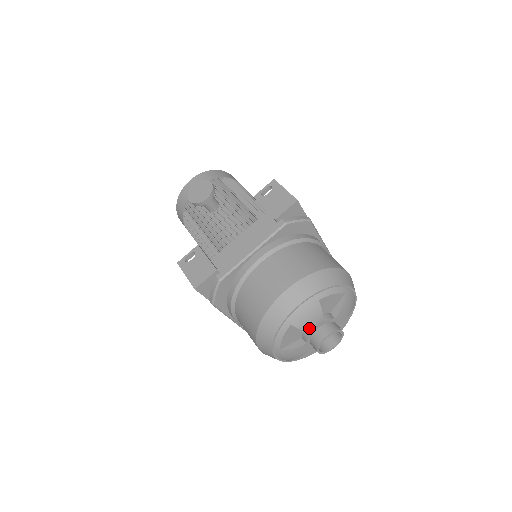
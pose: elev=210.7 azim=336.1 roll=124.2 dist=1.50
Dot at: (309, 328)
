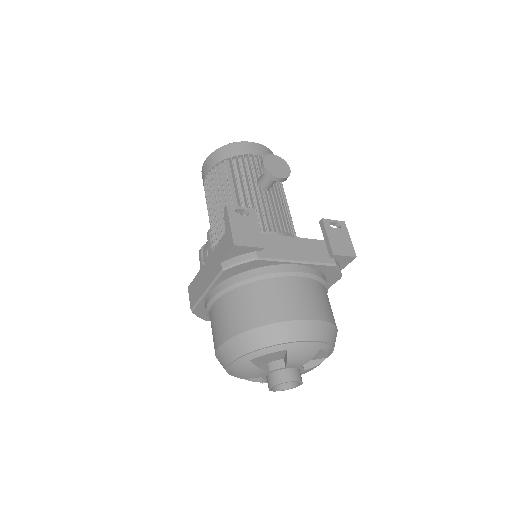
Dot at: (291, 363)
